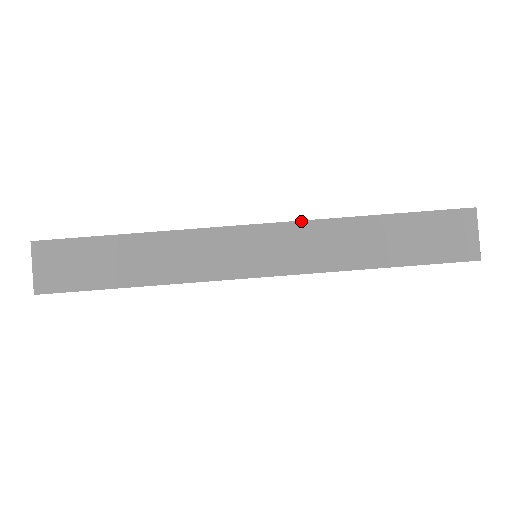
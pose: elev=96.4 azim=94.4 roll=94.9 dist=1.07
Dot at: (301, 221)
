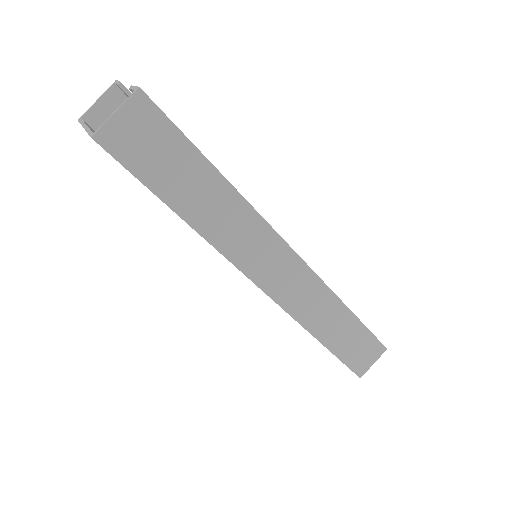
Dot at: (320, 278)
